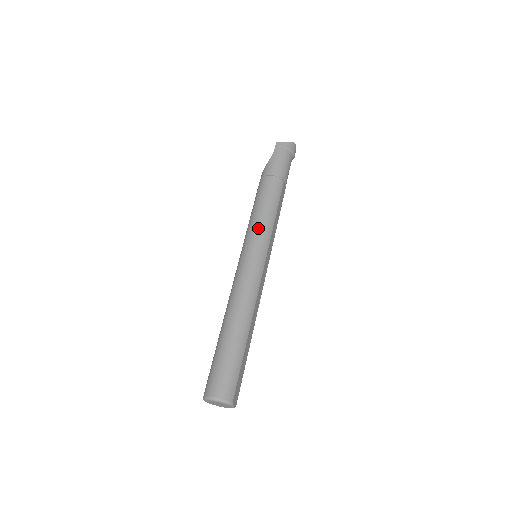
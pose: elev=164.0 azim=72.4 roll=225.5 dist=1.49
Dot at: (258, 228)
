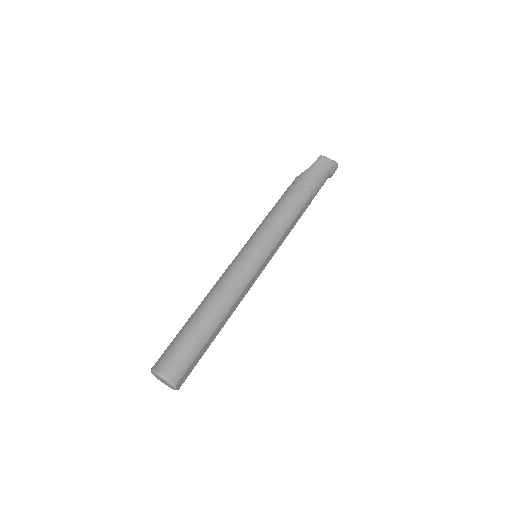
Dot at: (268, 230)
